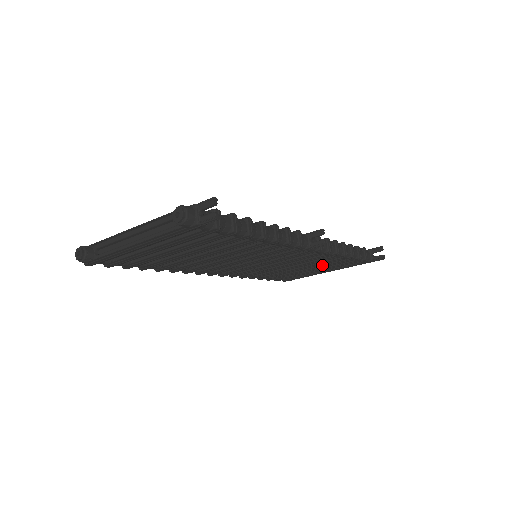
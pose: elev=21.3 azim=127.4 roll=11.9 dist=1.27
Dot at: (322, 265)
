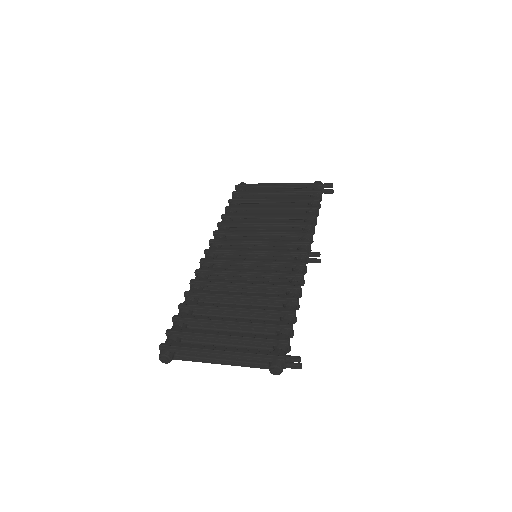
Dot at: occluded
